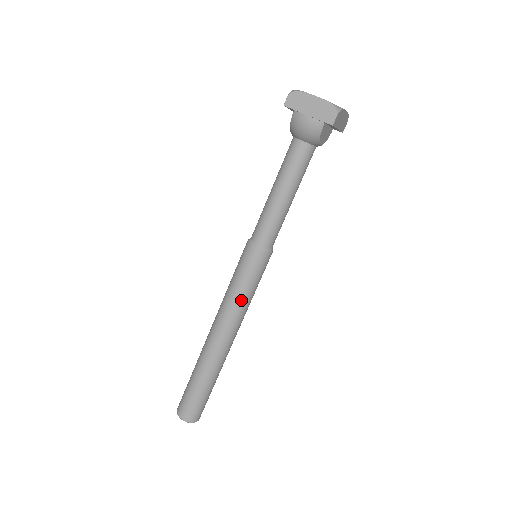
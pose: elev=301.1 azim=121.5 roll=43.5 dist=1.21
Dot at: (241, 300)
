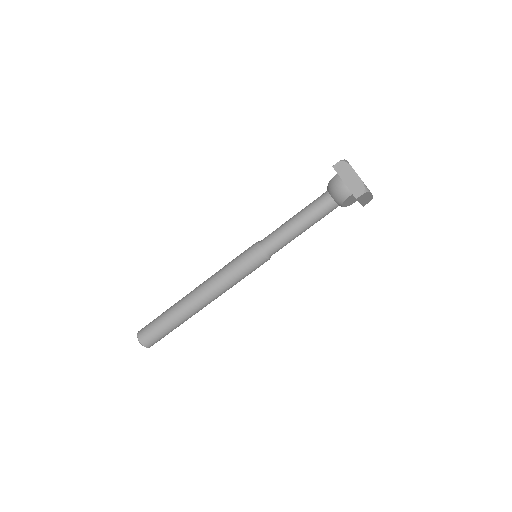
Dot at: (228, 280)
